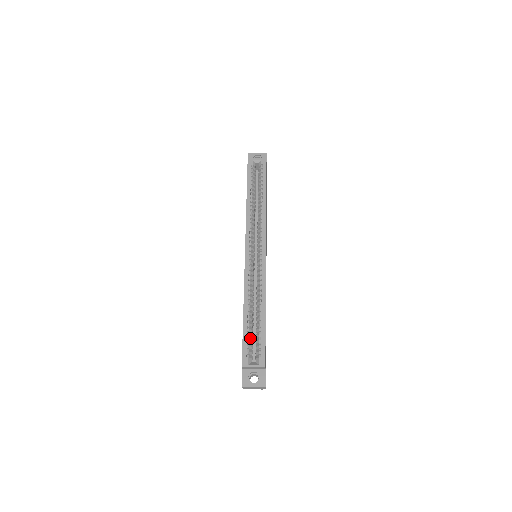
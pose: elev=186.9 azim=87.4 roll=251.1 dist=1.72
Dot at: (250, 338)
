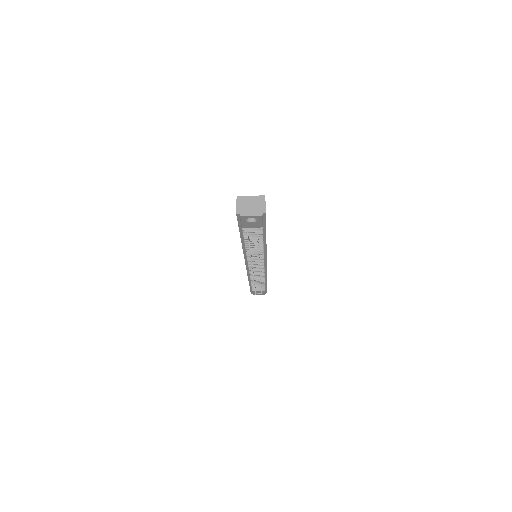
Dot at: occluded
